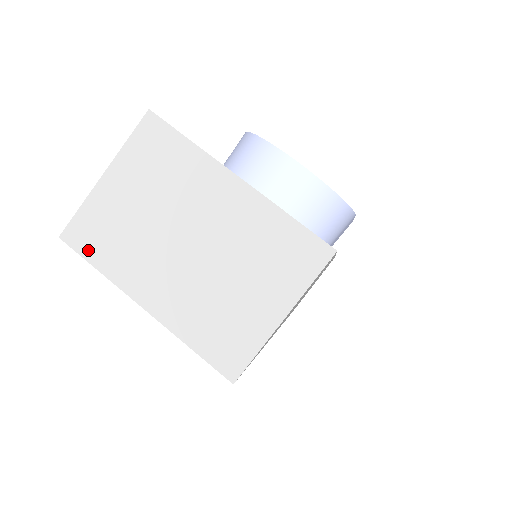
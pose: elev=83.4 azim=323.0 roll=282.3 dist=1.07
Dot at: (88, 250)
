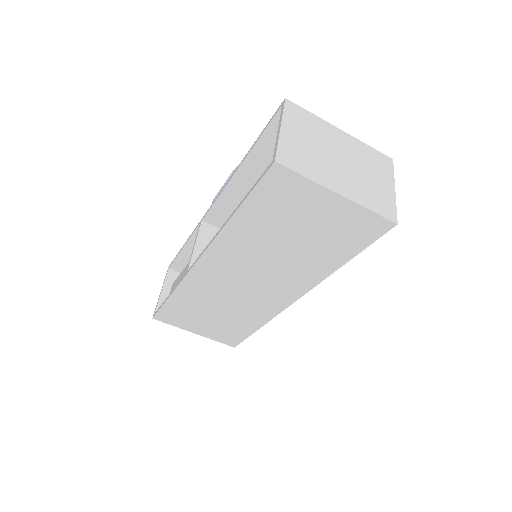
Dot at: (295, 167)
